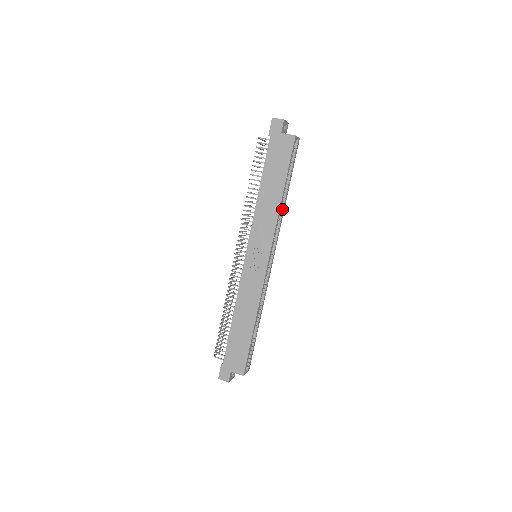
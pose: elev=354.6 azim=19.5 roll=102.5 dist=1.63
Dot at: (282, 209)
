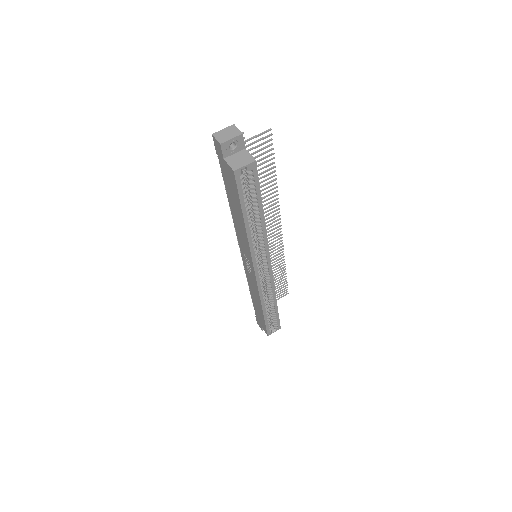
Dot at: (261, 229)
